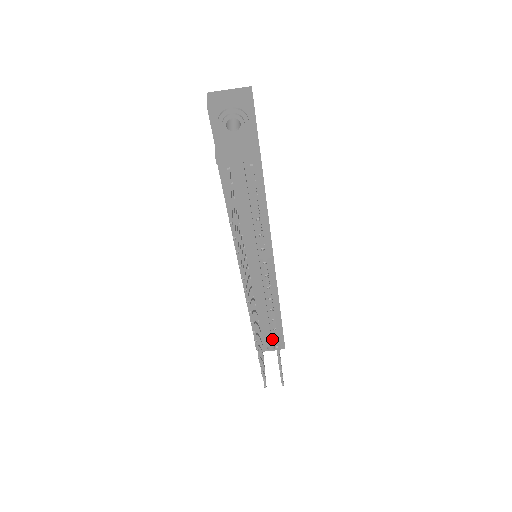
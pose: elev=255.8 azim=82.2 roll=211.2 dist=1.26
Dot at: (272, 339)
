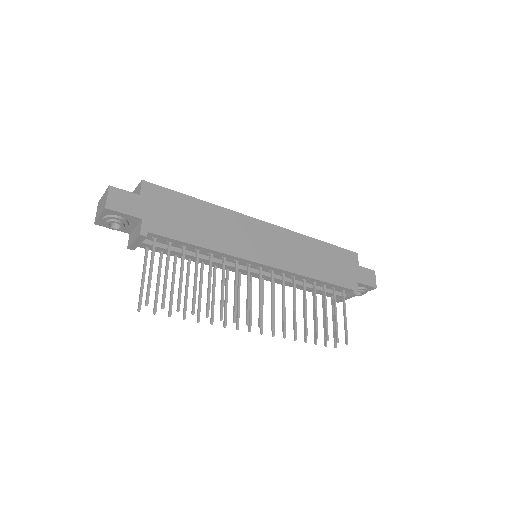
Dot at: (345, 293)
